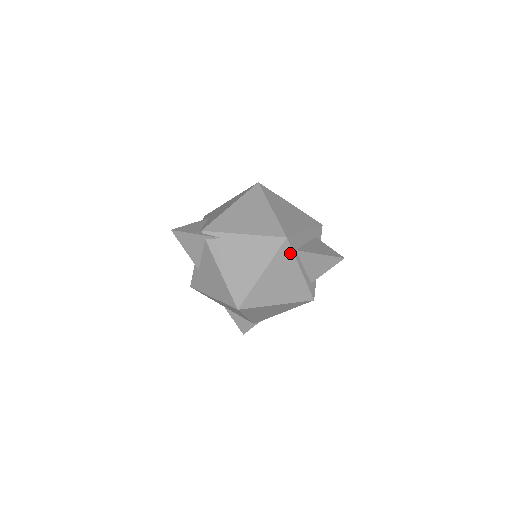
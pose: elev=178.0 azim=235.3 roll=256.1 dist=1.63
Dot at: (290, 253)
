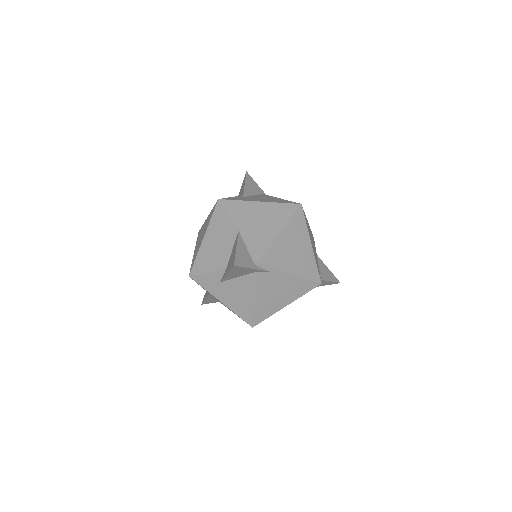
Dot at: occluded
